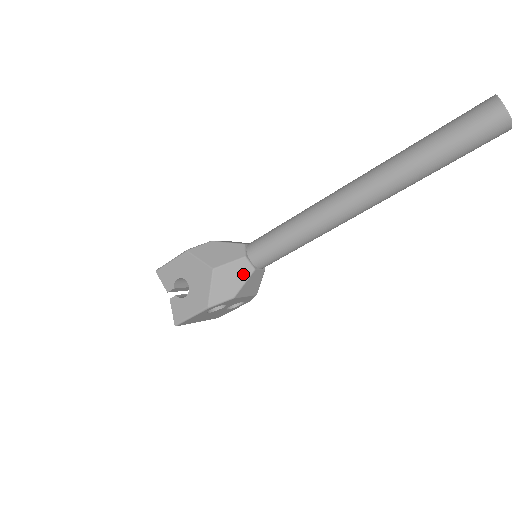
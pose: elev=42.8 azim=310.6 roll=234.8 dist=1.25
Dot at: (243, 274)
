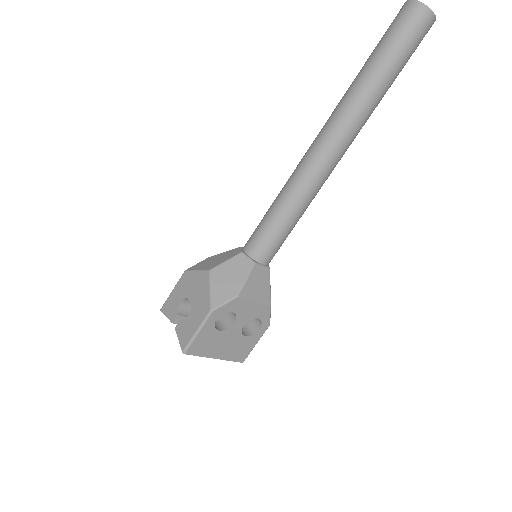
Dot at: (243, 269)
